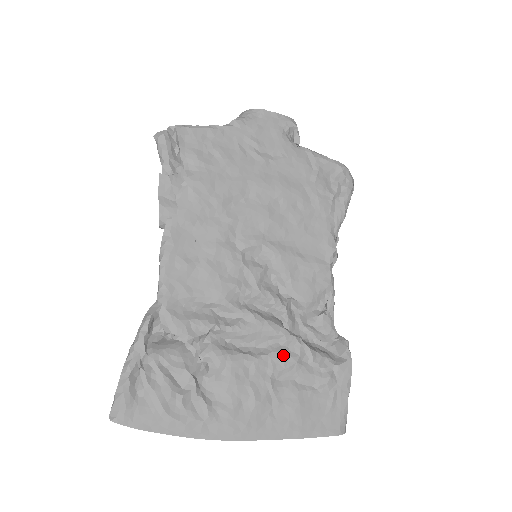
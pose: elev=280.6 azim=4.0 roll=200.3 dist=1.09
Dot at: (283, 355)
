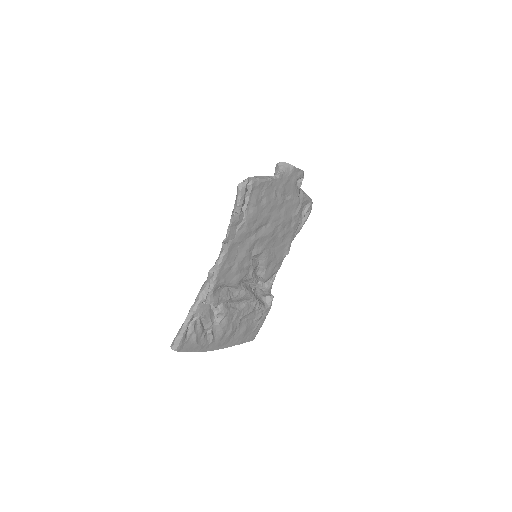
Dot at: (249, 308)
